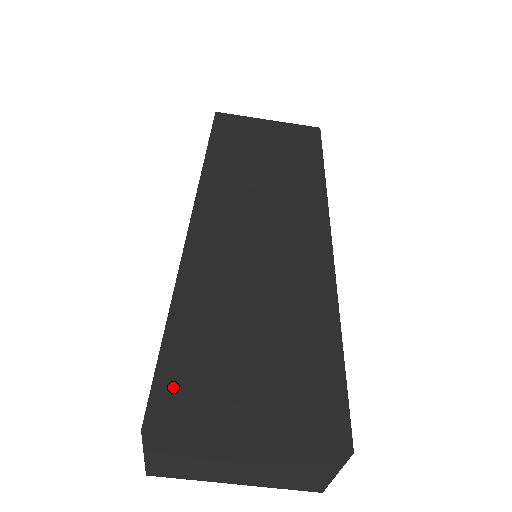
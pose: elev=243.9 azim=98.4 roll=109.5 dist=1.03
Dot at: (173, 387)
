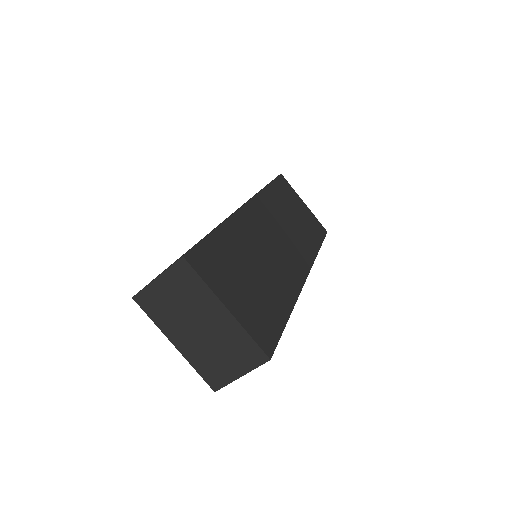
Dot at: (205, 256)
